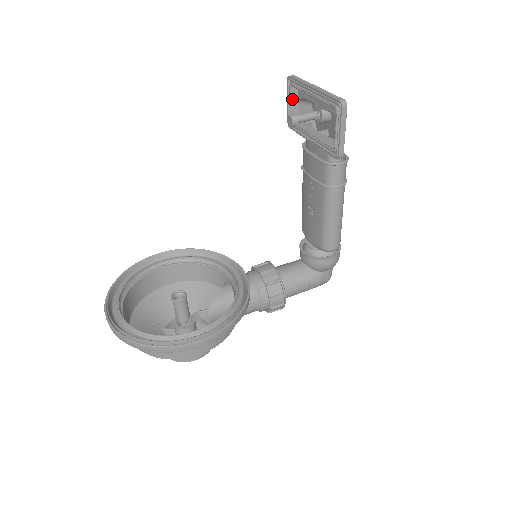
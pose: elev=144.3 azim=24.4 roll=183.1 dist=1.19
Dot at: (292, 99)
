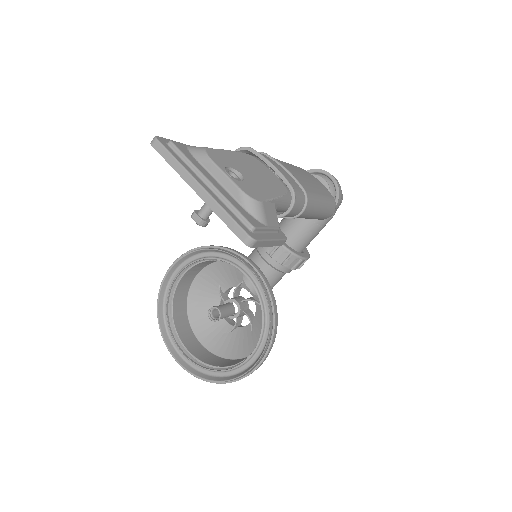
Dot at: occluded
